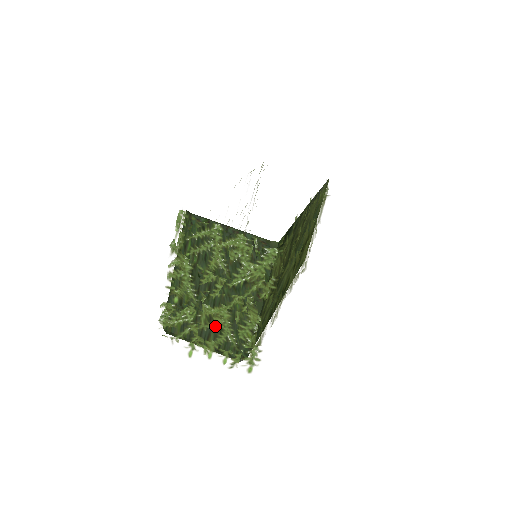
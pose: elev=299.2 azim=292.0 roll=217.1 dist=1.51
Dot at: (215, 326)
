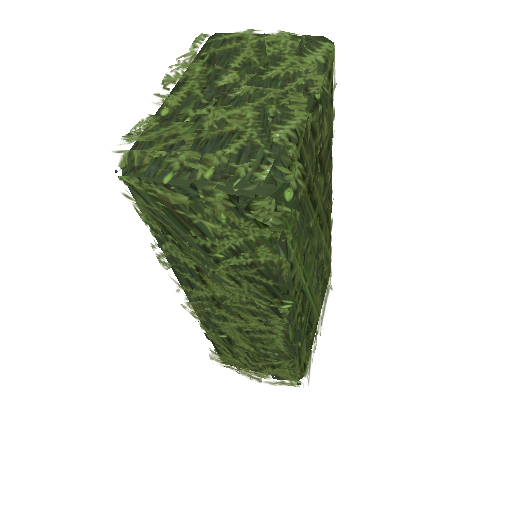
Dot at: (229, 129)
